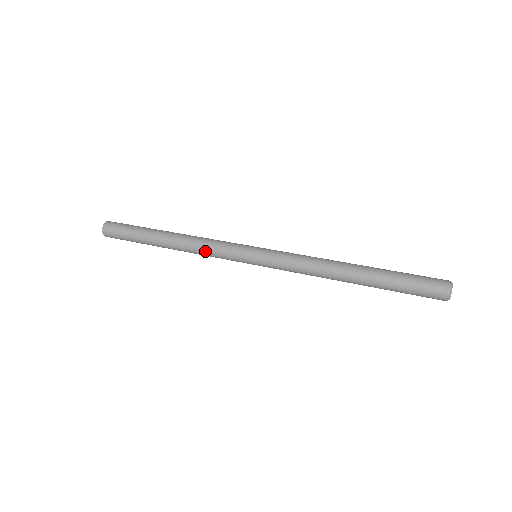
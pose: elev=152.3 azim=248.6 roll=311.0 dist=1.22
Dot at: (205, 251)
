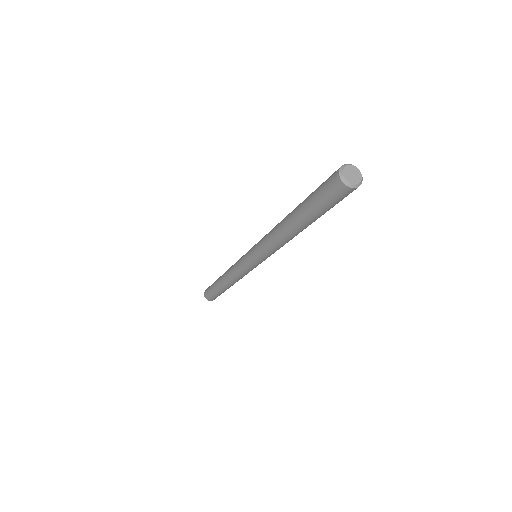
Dot at: (233, 273)
